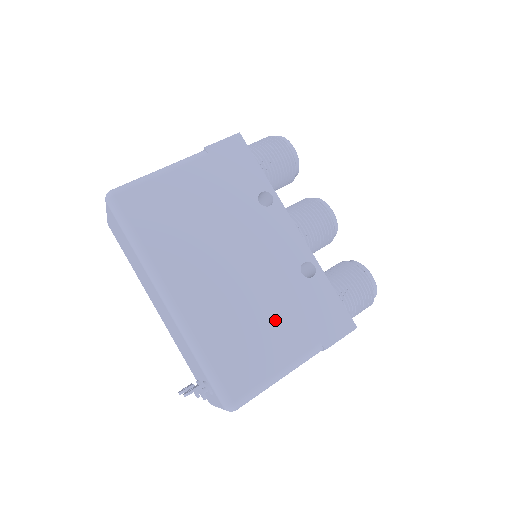
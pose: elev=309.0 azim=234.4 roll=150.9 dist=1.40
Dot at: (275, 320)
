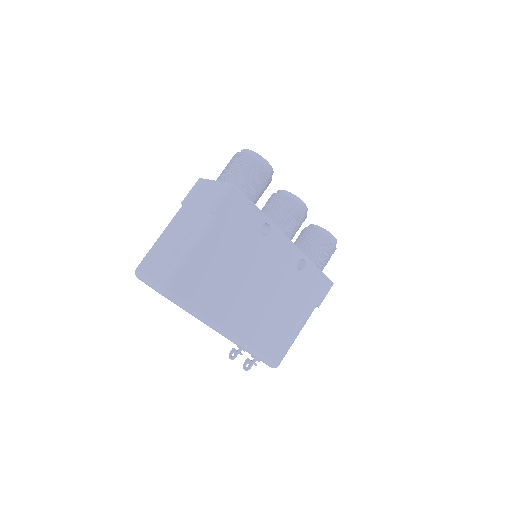
Dot at: (289, 308)
